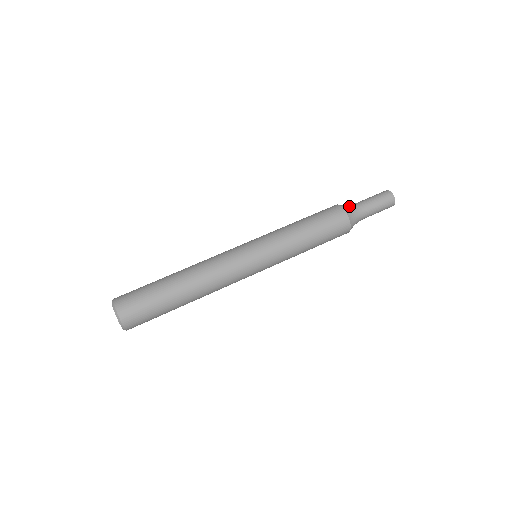
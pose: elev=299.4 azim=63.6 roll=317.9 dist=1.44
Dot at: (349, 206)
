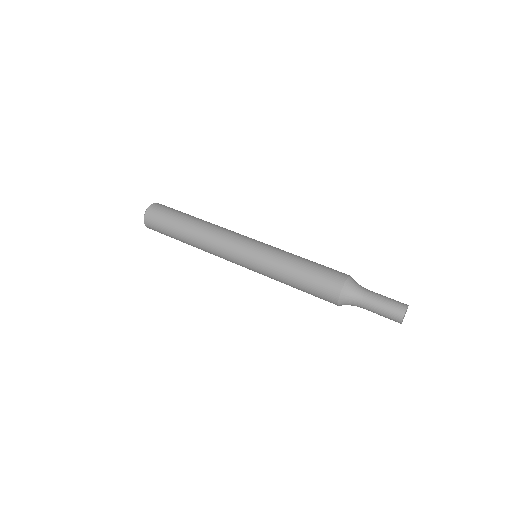
Dot at: (357, 283)
